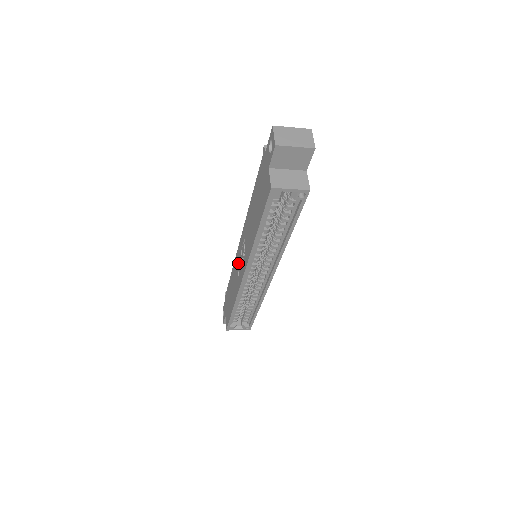
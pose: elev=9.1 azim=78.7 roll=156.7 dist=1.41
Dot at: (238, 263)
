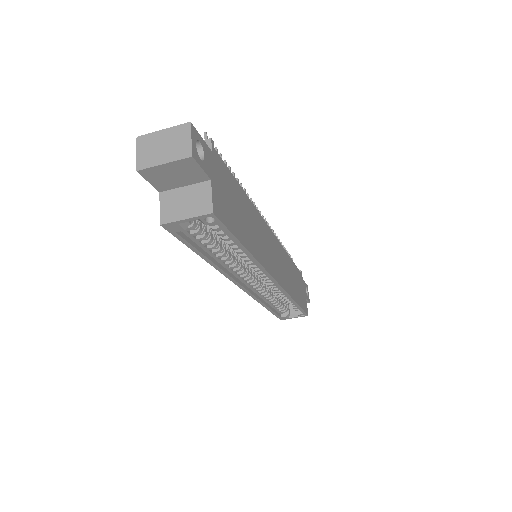
Dot at: occluded
